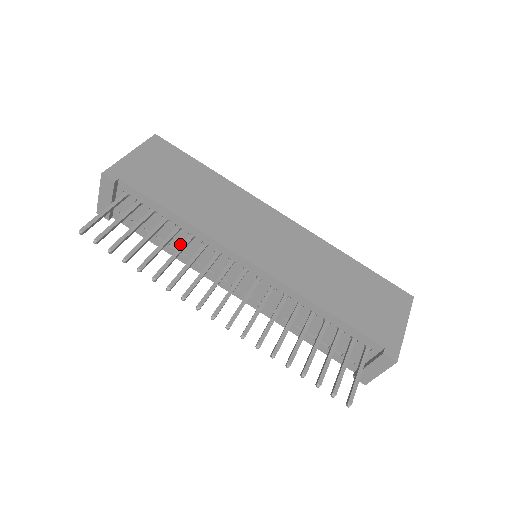
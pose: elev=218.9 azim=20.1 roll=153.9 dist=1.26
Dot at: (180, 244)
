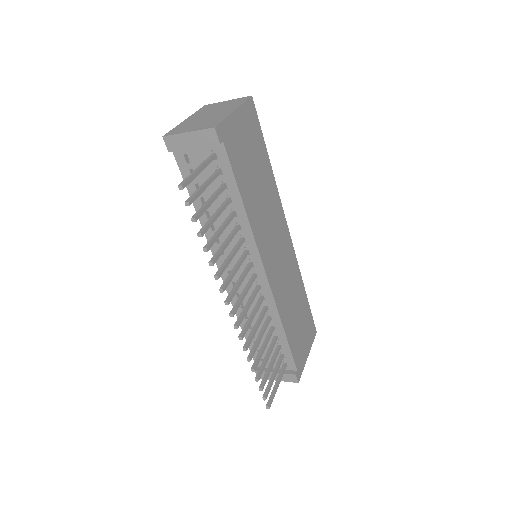
Dot at: (219, 219)
